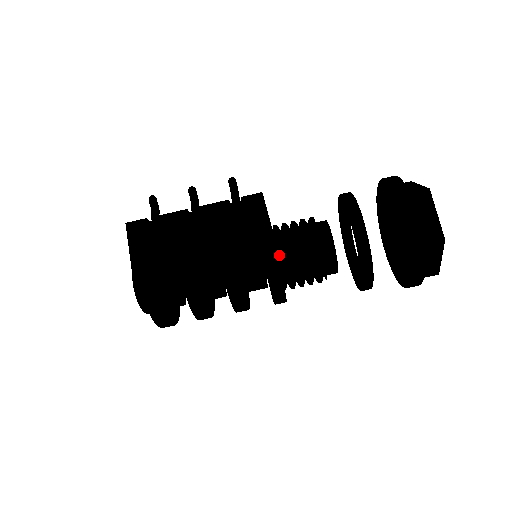
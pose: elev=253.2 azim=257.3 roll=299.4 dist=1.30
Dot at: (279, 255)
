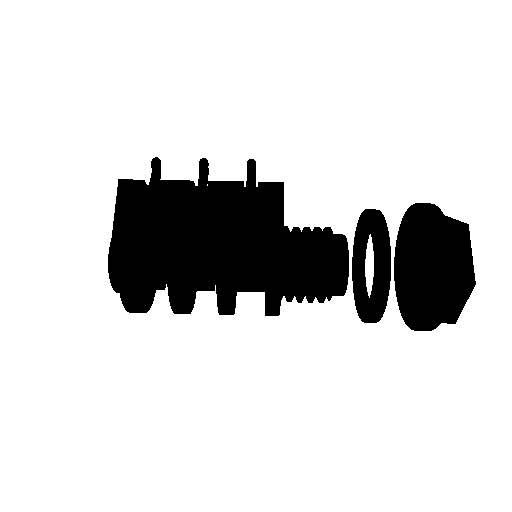
Dot at: (284, 259)
